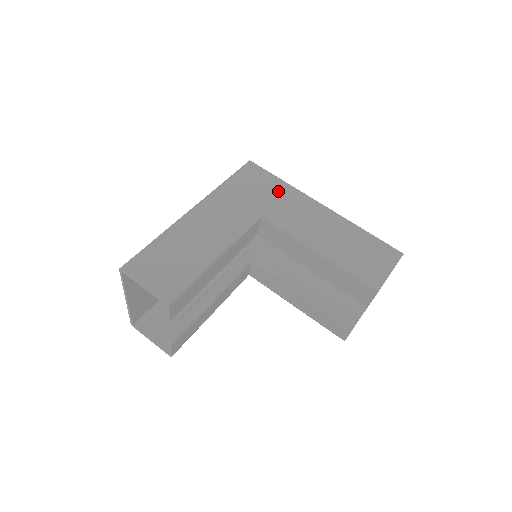
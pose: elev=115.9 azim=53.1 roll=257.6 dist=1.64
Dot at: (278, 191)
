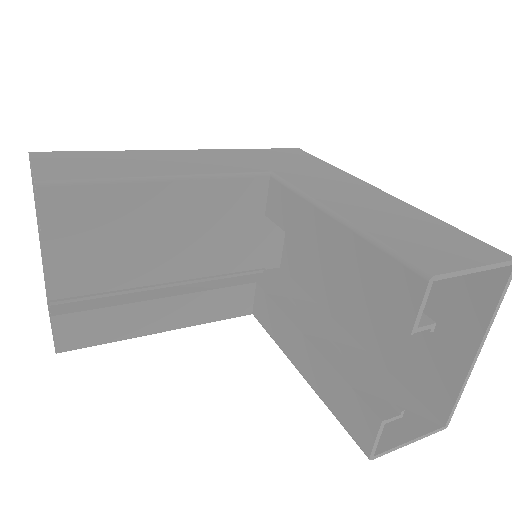
Dot at: (316, 167)
